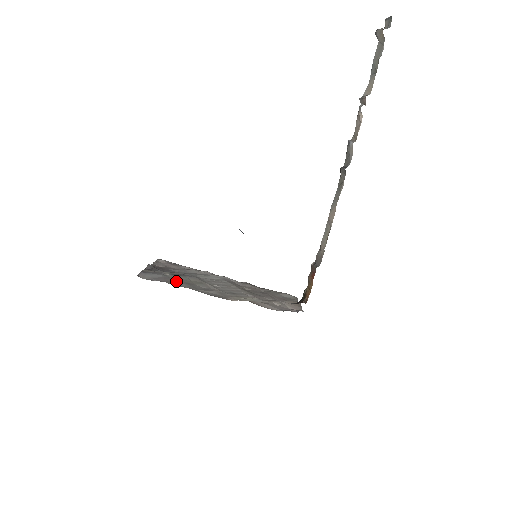
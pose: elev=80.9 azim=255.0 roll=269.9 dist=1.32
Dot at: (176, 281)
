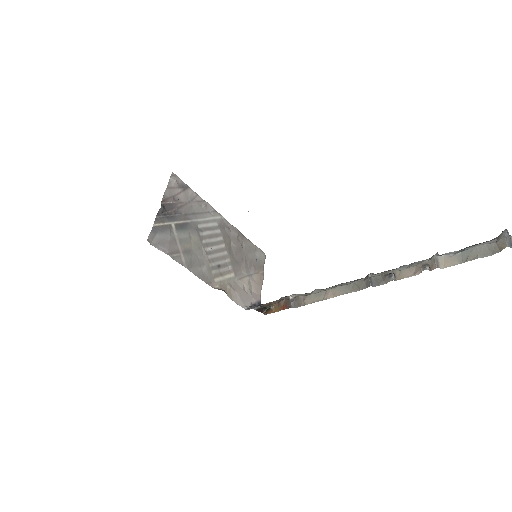
Dot at: (178, 249)
